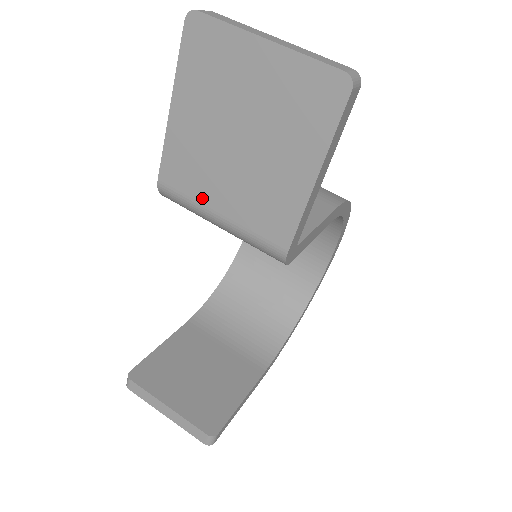
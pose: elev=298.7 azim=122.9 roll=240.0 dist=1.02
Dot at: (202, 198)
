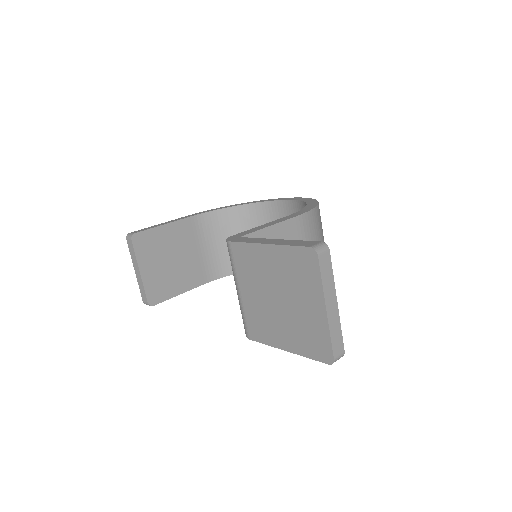
Dot at: (240, 278)
